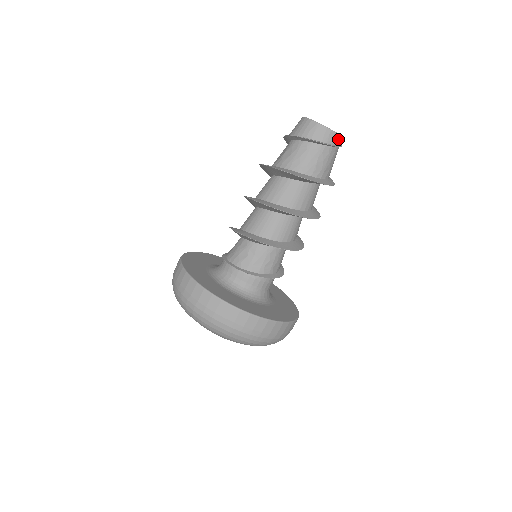
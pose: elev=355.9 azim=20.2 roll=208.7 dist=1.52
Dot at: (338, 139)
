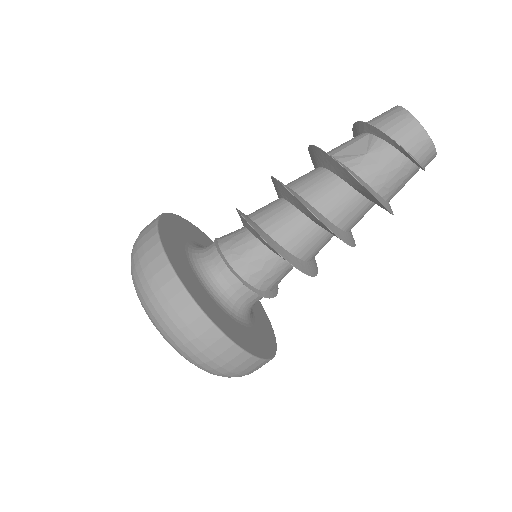
Dot at: (430, 161)
